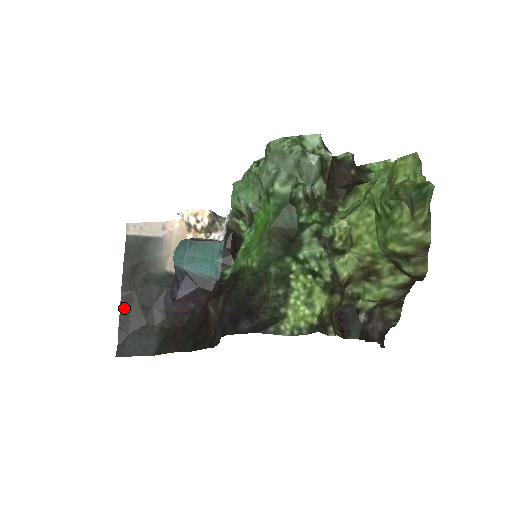
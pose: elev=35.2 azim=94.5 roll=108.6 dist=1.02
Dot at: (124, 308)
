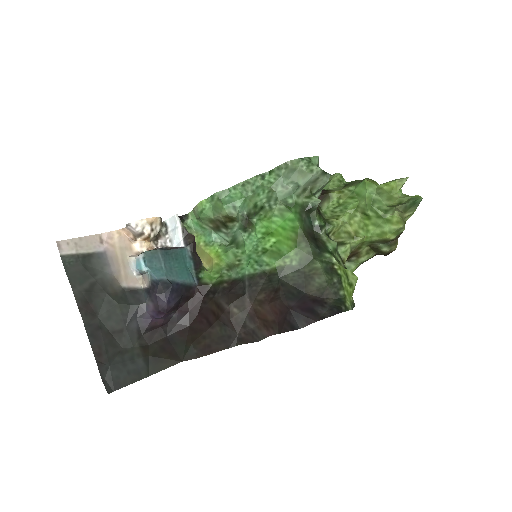
Dot at: (94, 339)
